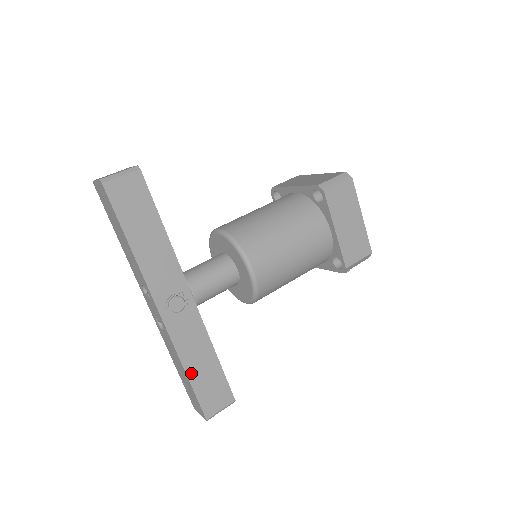
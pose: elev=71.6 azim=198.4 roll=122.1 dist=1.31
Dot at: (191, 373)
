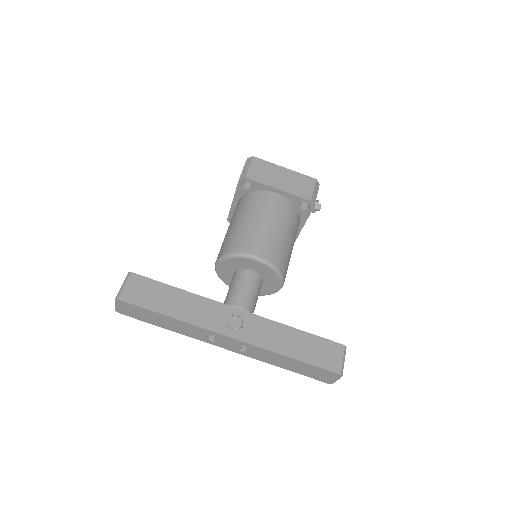
Dot at: (294, 355)
